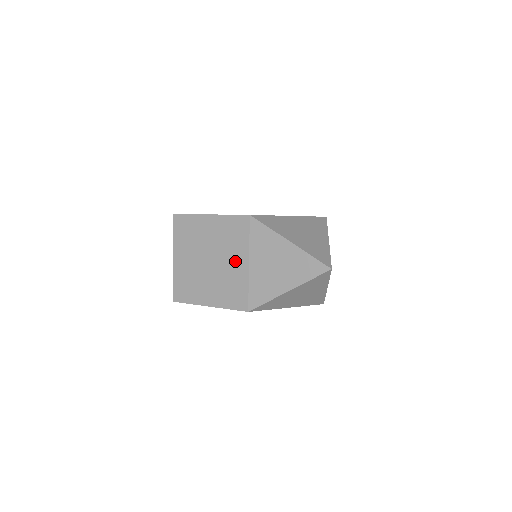
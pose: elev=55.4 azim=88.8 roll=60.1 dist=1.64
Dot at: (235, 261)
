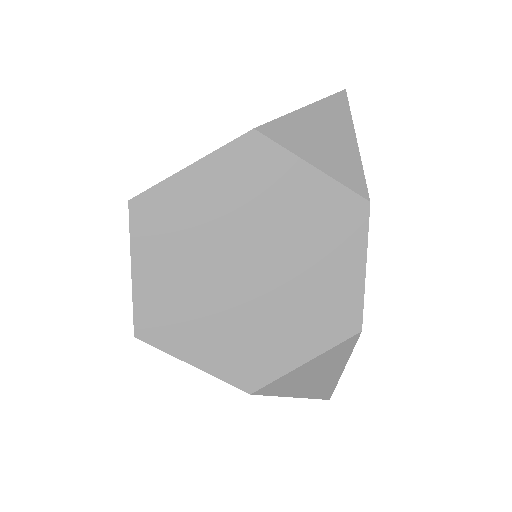
Dot at: occluded
